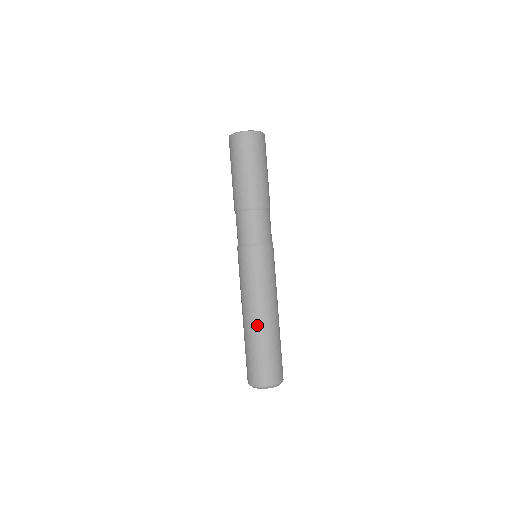
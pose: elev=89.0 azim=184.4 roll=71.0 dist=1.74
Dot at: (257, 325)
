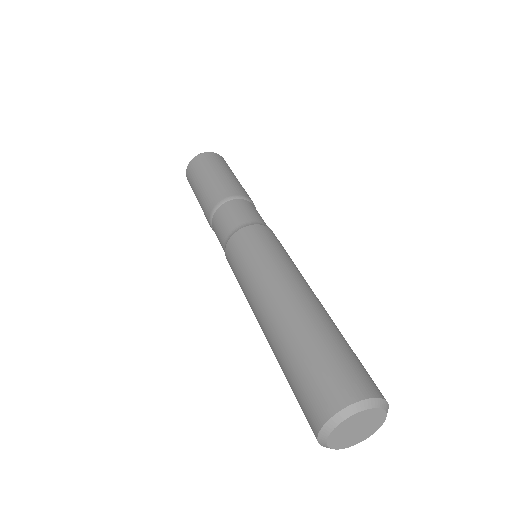
Dot at: (317, 304)
